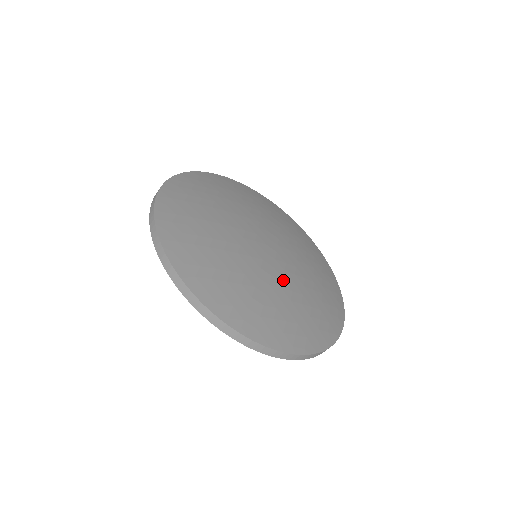
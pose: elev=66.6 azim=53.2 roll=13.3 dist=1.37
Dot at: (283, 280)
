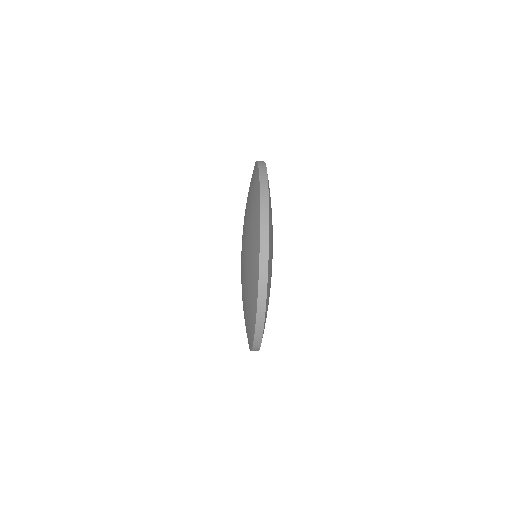
Dot at: occluded
